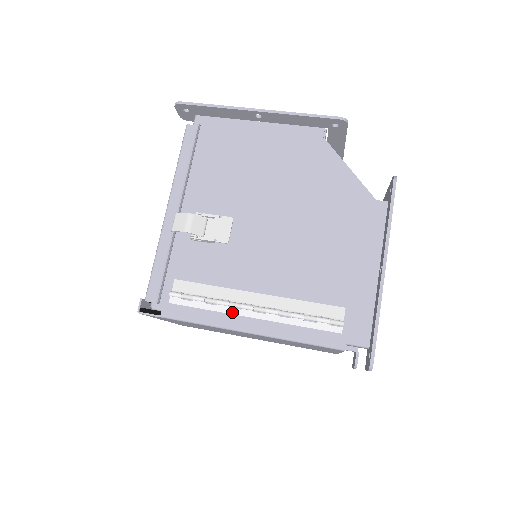
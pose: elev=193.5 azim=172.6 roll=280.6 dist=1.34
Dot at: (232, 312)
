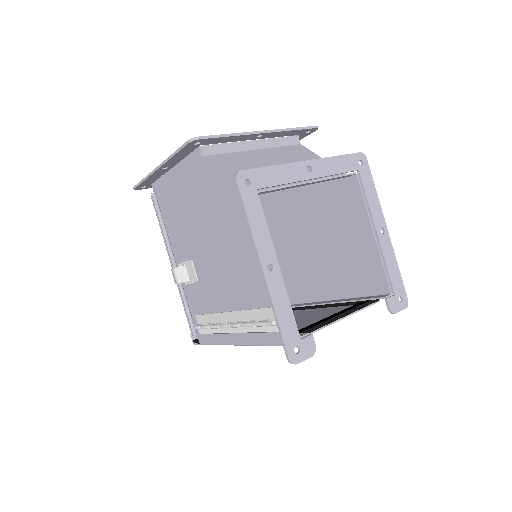
Dot at: (224, 331)
